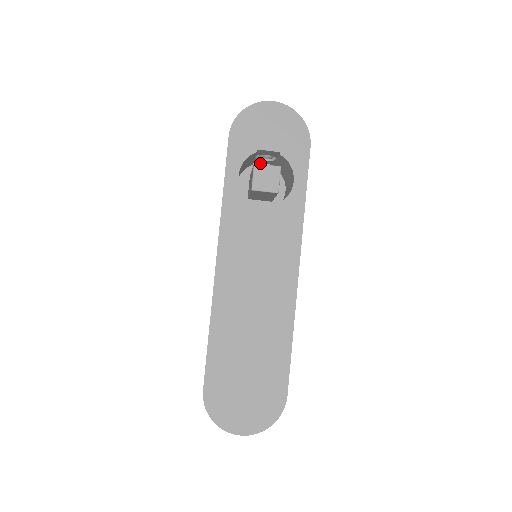
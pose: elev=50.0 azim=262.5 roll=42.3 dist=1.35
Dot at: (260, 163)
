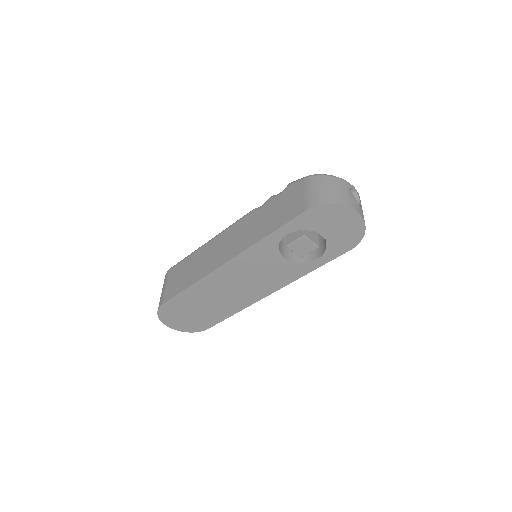
Dot at: occluded
